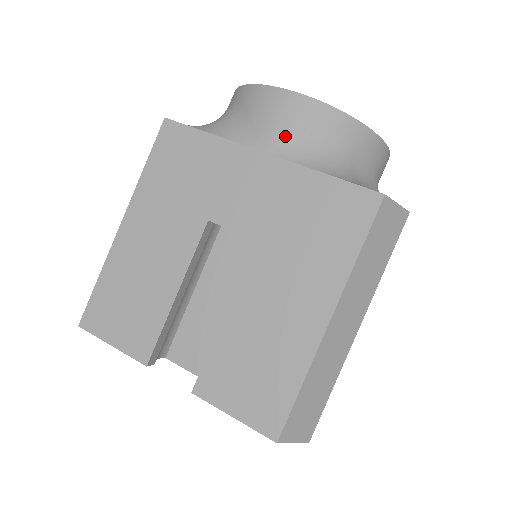
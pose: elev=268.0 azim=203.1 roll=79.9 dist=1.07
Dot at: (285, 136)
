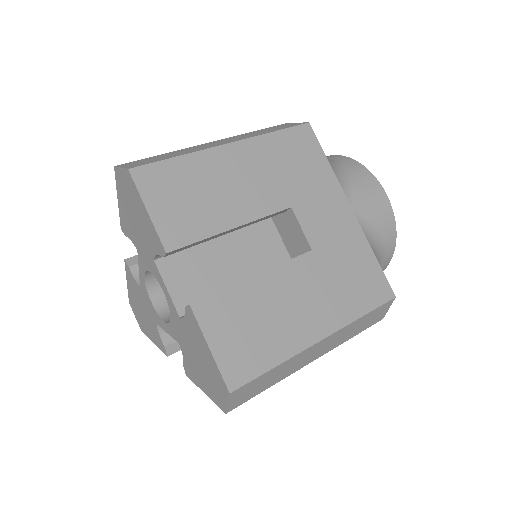
Dot at: occluded
